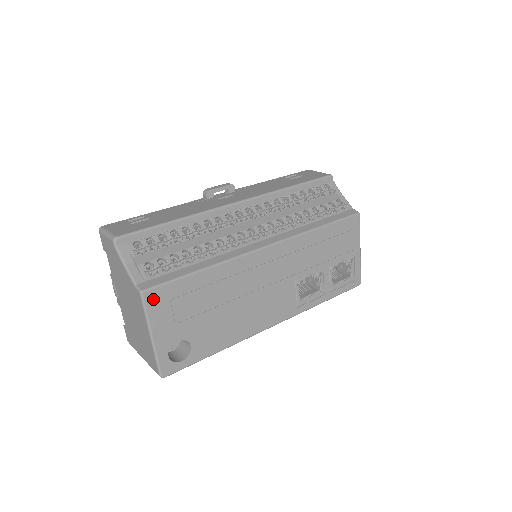
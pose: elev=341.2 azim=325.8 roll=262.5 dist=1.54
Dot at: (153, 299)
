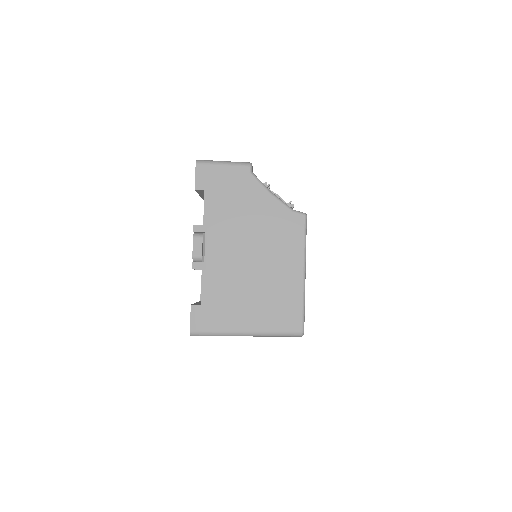
Dot at: occluded
